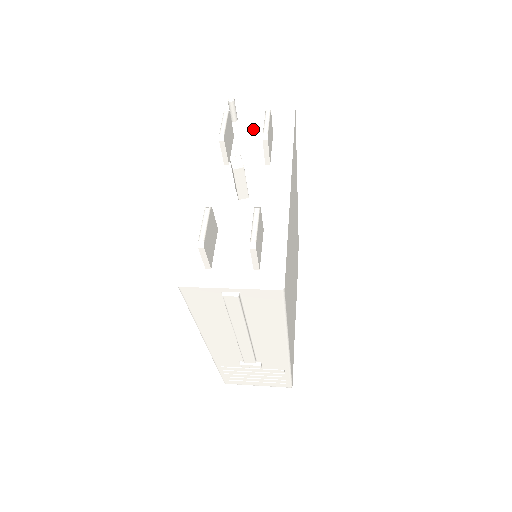
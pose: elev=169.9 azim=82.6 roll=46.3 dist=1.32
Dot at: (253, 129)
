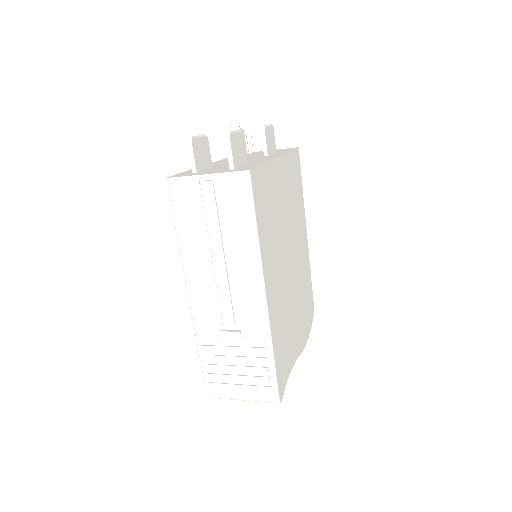
Dot at: occluded
